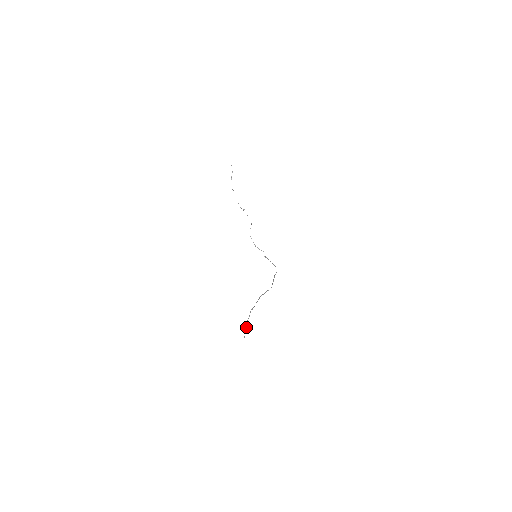
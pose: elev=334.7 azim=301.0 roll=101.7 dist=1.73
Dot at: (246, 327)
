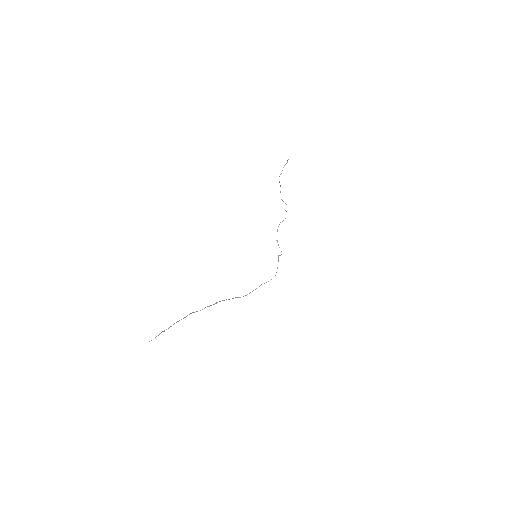
Dot at: (164, 330)
